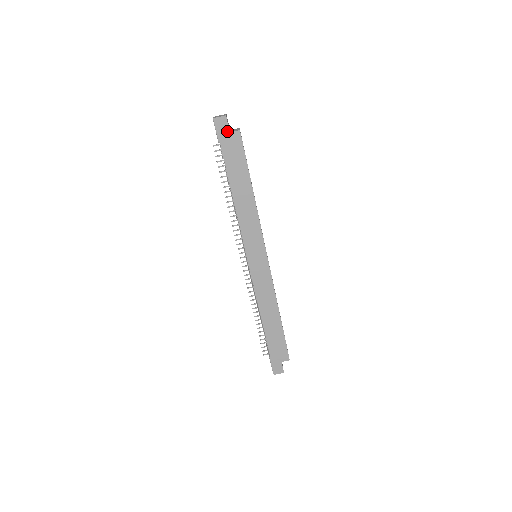
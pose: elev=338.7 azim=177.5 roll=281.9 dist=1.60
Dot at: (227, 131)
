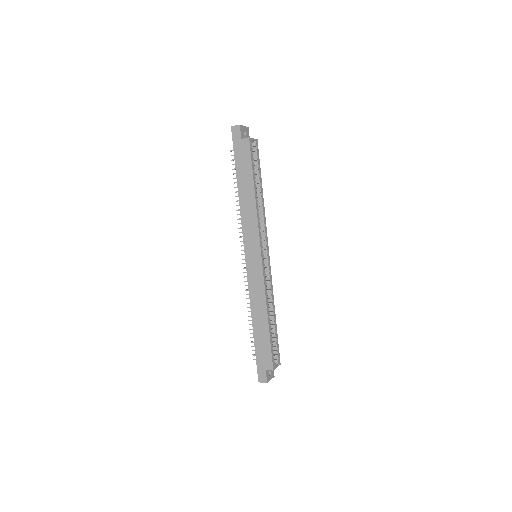
Dot at: (239, 138)
